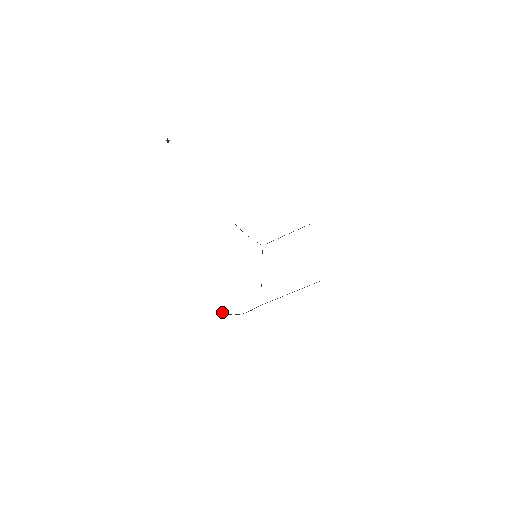
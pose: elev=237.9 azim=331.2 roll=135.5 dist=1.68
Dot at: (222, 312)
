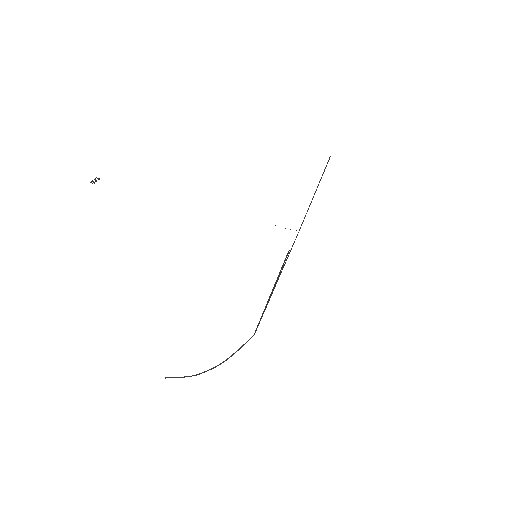
Dot at: (178, 377)
